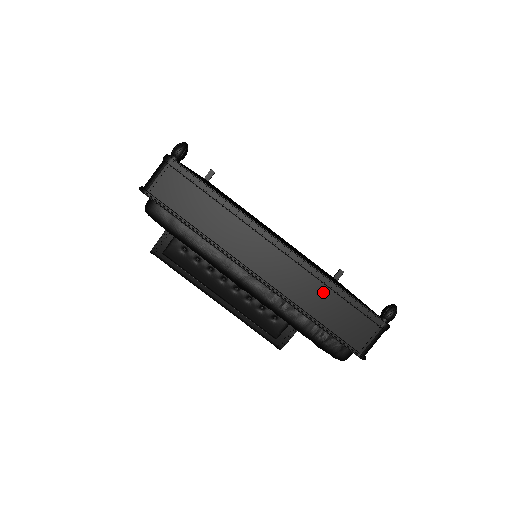
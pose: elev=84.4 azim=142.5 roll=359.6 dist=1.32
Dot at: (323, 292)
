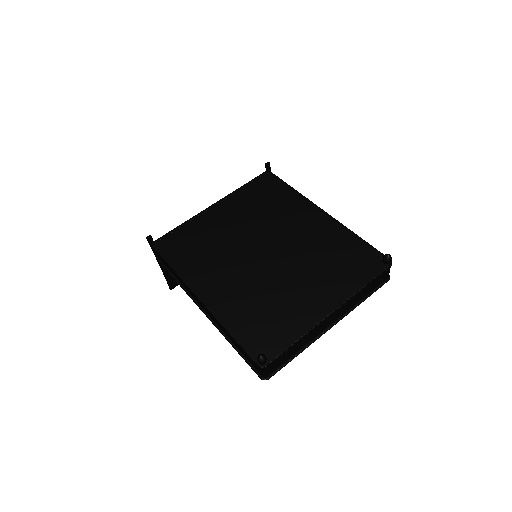
Dot at: (360, 293)
